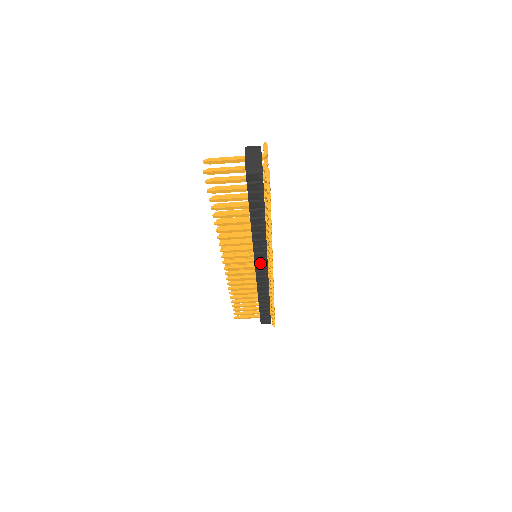
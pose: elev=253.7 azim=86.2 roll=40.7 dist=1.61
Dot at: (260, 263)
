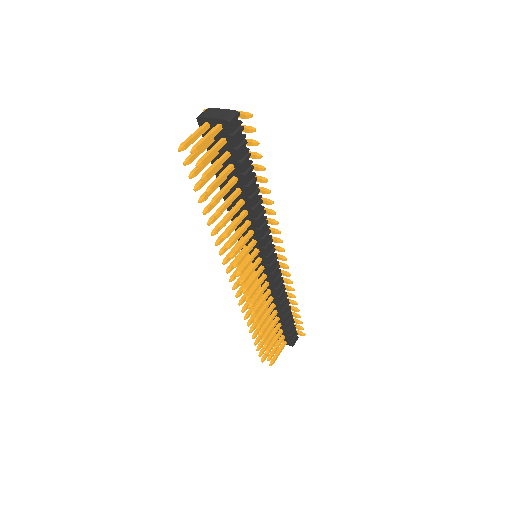
Dot at: (270, 250)
